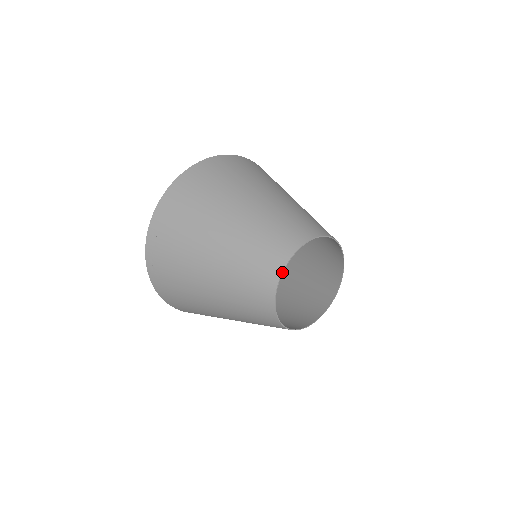
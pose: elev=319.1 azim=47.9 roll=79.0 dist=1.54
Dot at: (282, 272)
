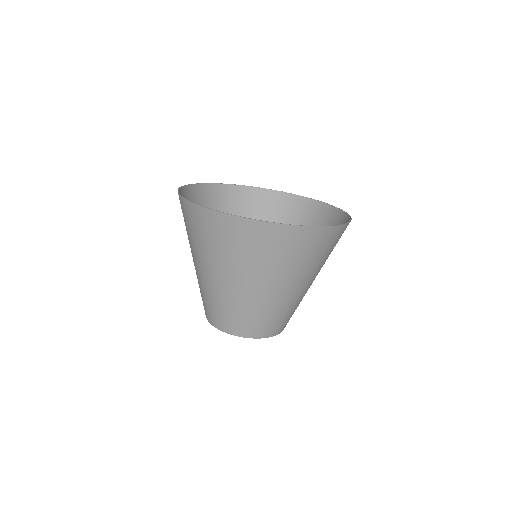
Dot at: (214, 326)
